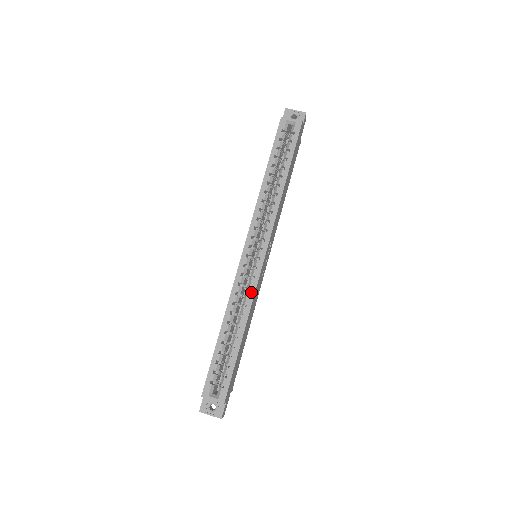
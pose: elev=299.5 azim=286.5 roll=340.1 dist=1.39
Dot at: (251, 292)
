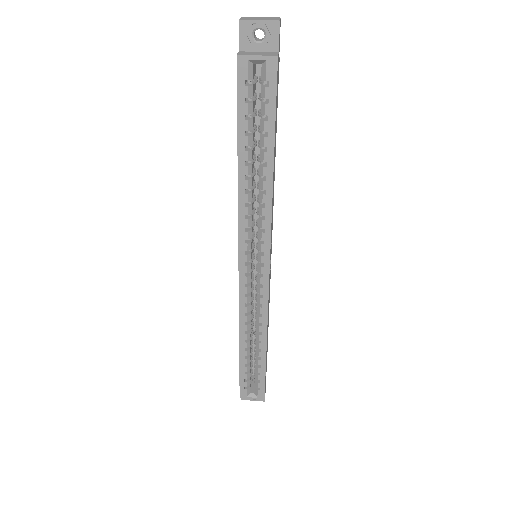
Dot at: (263, 311)
